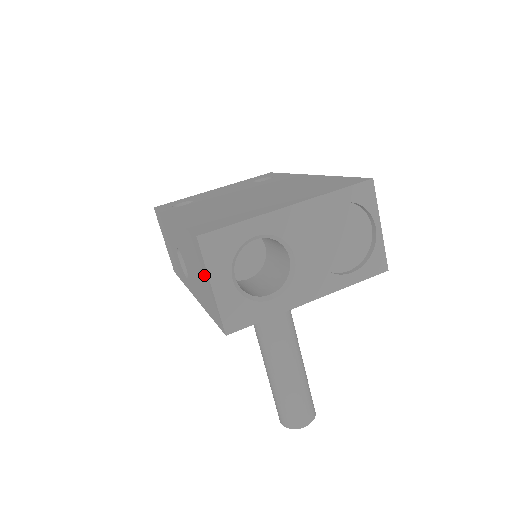
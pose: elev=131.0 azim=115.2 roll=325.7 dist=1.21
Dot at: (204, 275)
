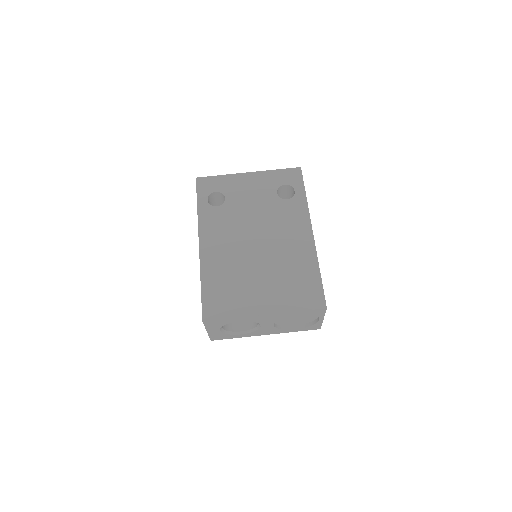
Dot at: occluded
